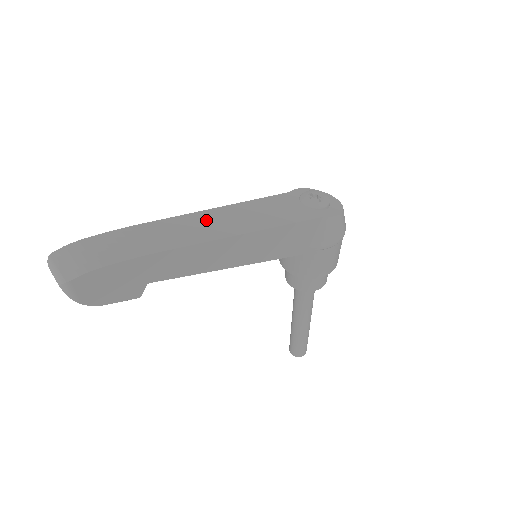
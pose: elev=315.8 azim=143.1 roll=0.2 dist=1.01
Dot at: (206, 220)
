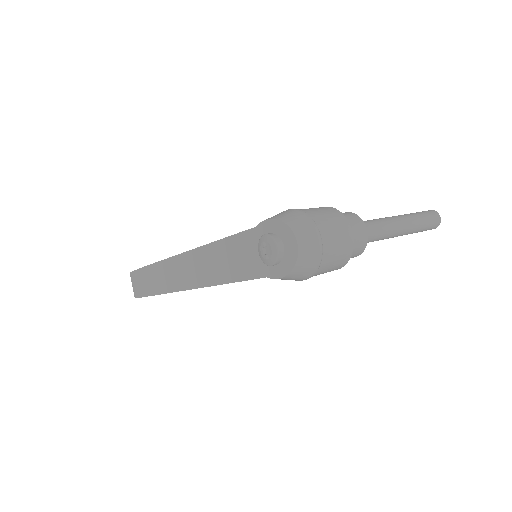
Dot at: (185, 265)
